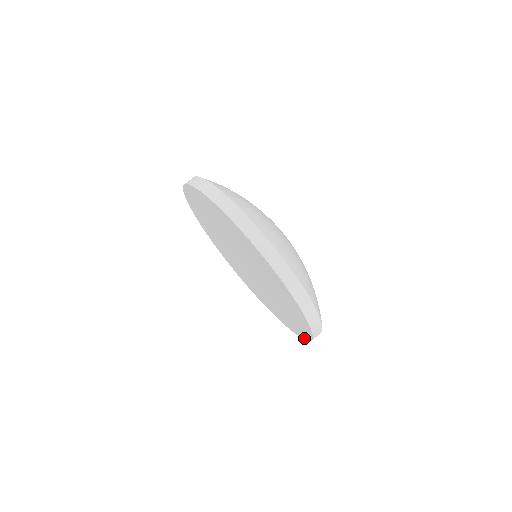
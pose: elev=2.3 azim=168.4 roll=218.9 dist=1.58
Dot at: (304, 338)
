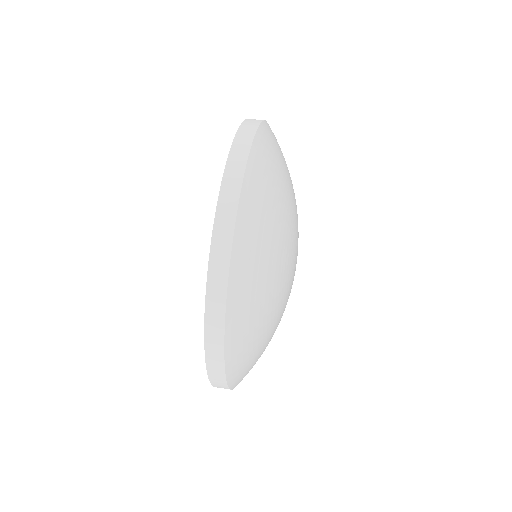
Dot at: occluded
